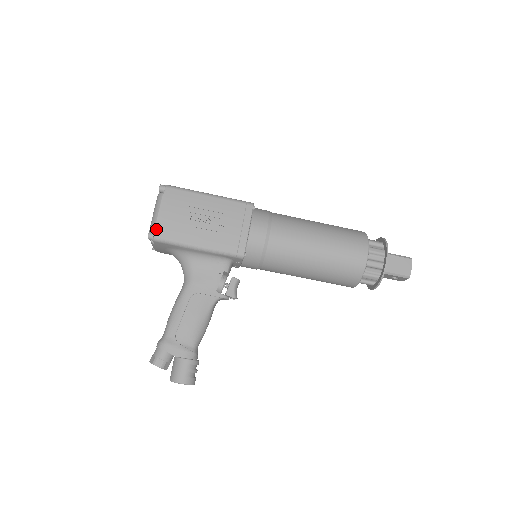
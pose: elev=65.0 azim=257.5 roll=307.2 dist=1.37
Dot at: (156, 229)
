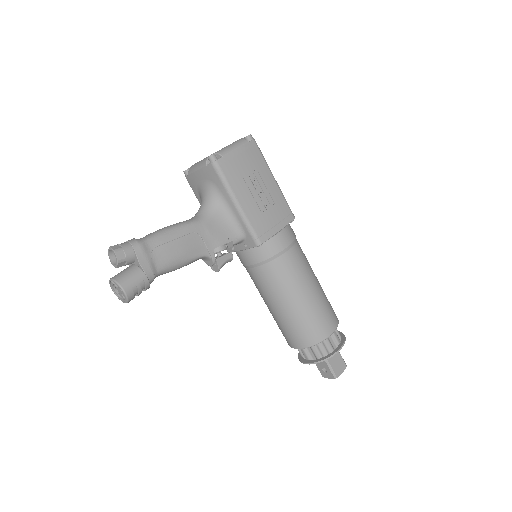
Dot at: (223, 158)
